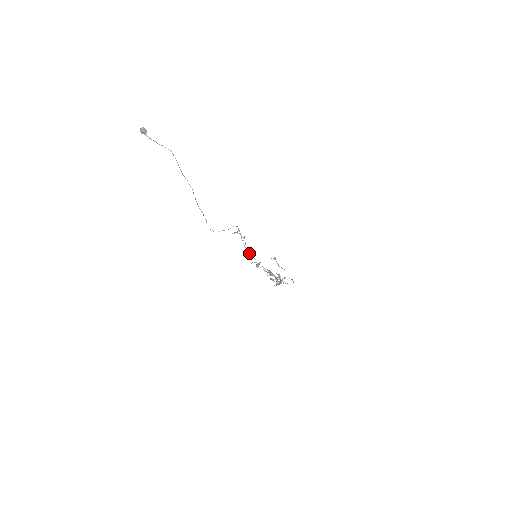
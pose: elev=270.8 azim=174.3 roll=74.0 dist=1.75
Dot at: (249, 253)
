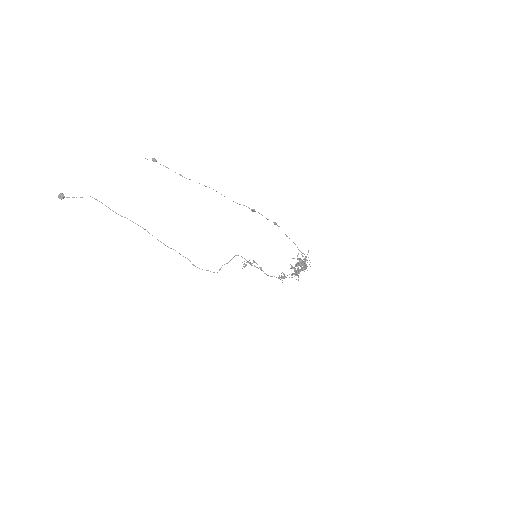
Dot at: occluded
